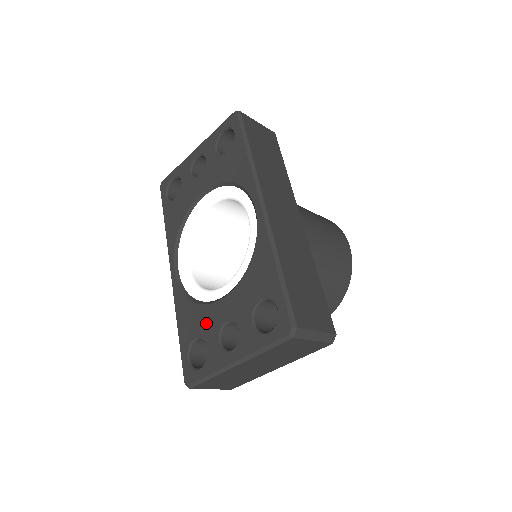
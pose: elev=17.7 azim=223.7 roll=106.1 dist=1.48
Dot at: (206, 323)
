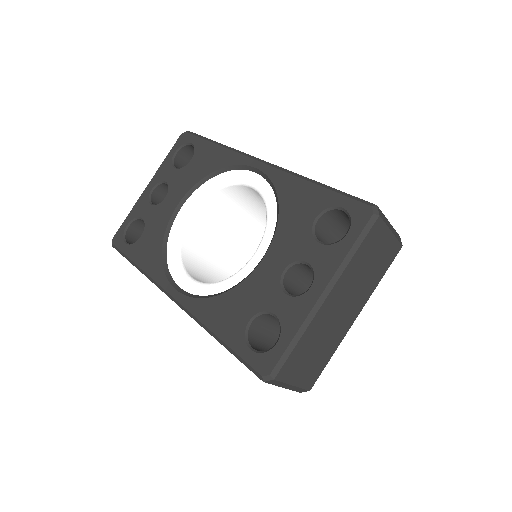
Dot at: (256, 294)
